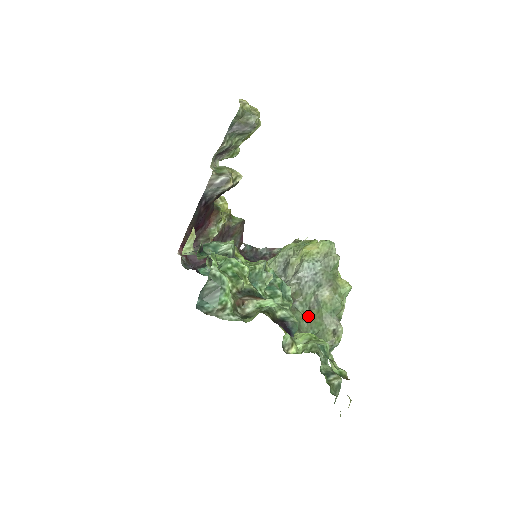
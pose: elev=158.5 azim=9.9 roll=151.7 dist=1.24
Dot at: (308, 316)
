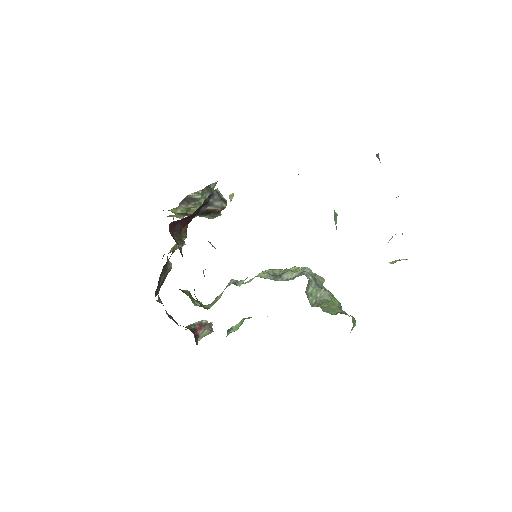
Dot at: (320, 304)
